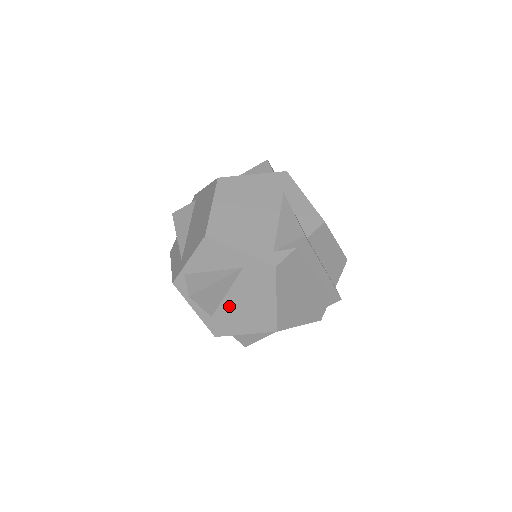
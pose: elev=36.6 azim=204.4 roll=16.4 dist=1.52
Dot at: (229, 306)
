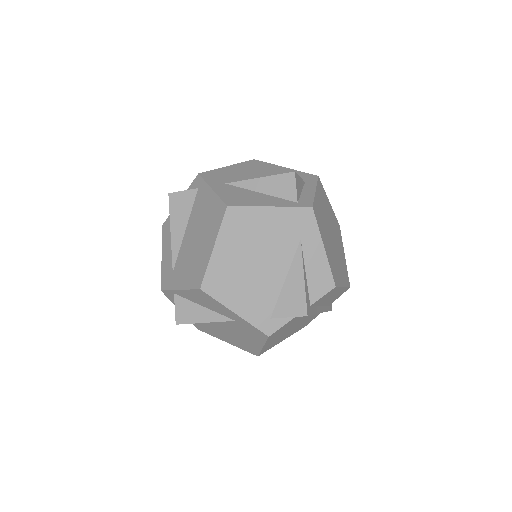
Dot at: (216, 327)
